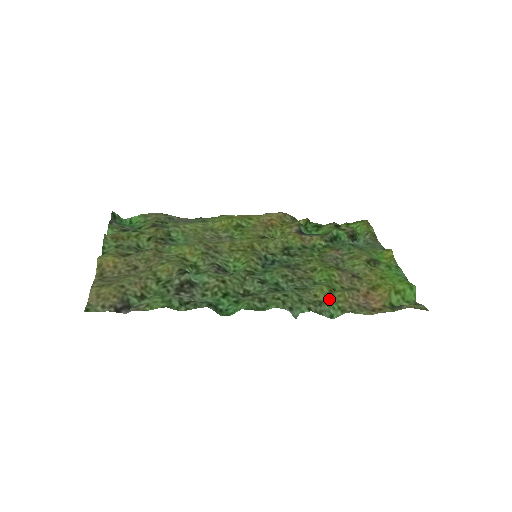
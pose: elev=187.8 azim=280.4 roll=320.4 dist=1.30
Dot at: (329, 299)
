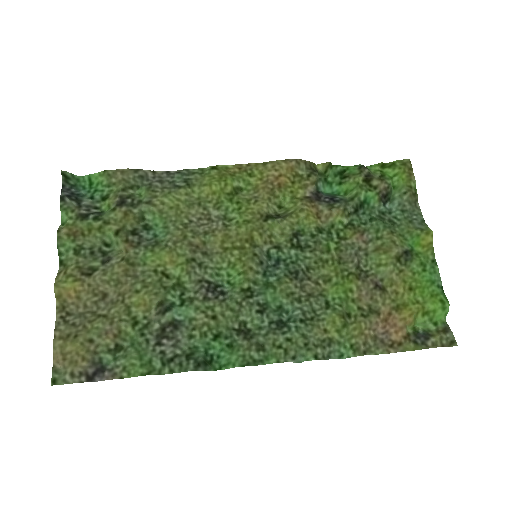
Dot at: (341, 335)
